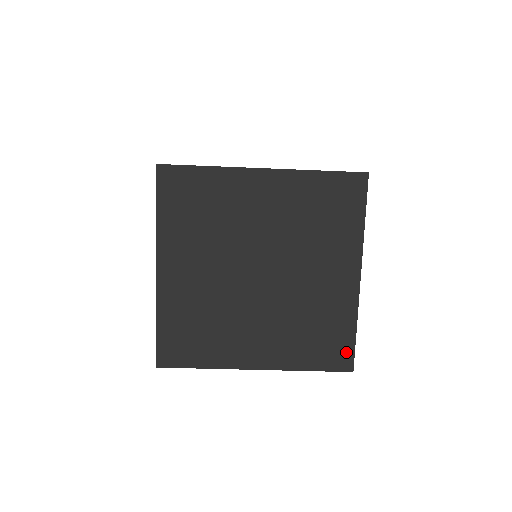
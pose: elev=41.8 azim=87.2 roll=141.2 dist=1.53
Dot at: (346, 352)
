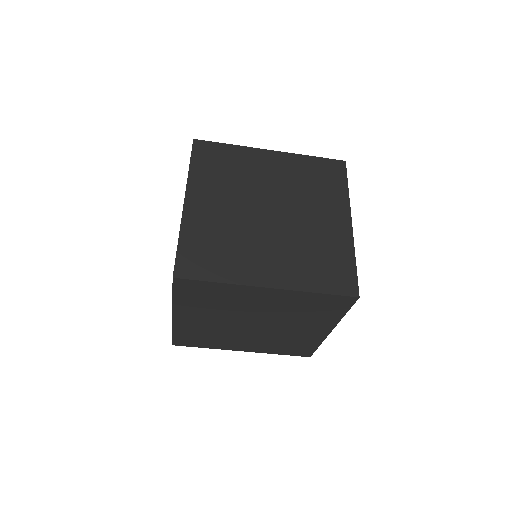
Dot at: (350, 279)
